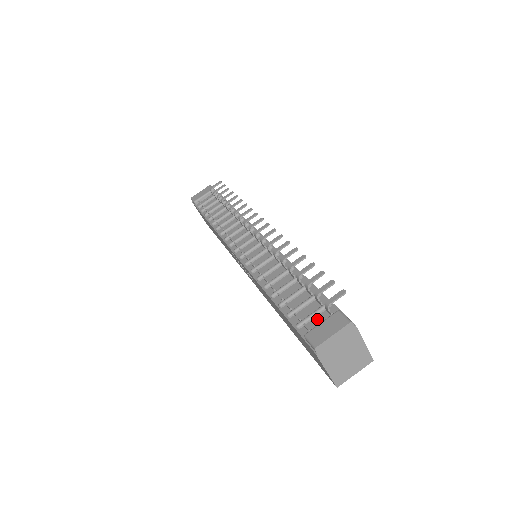
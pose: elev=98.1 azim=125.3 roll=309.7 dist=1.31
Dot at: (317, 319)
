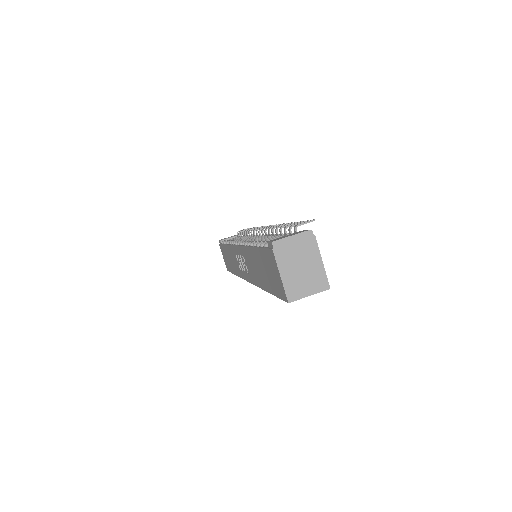
Dot at: occluded
